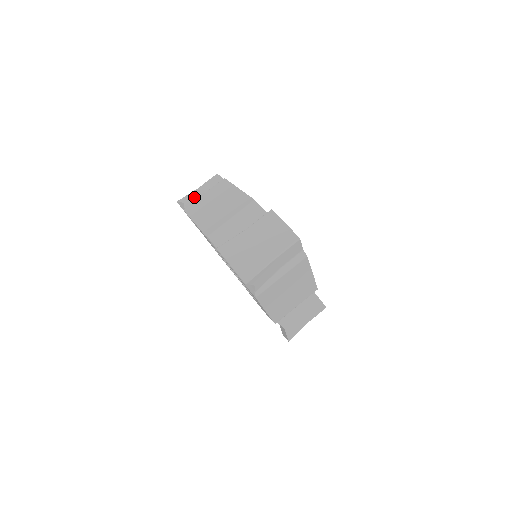
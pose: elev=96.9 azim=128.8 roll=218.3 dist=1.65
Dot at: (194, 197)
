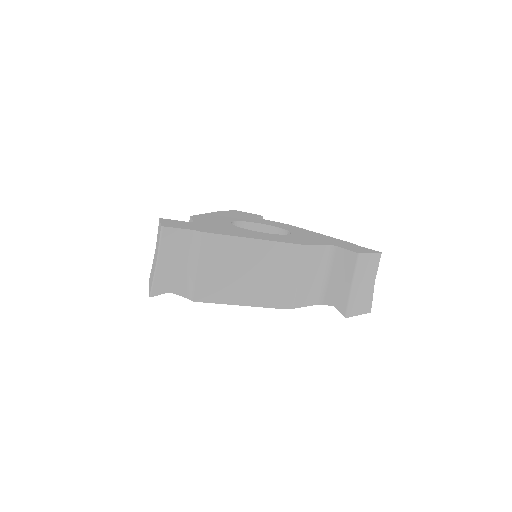
Dot at: occluded
